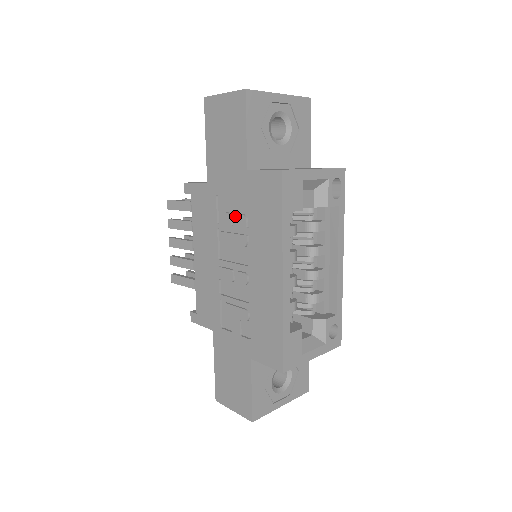
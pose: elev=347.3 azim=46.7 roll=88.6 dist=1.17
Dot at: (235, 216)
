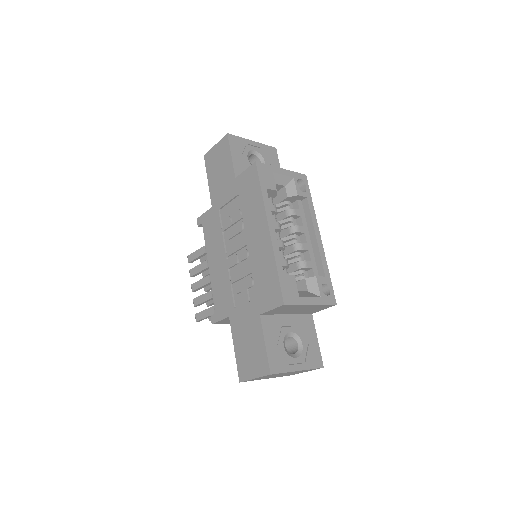
Dot at: (232, 214)
